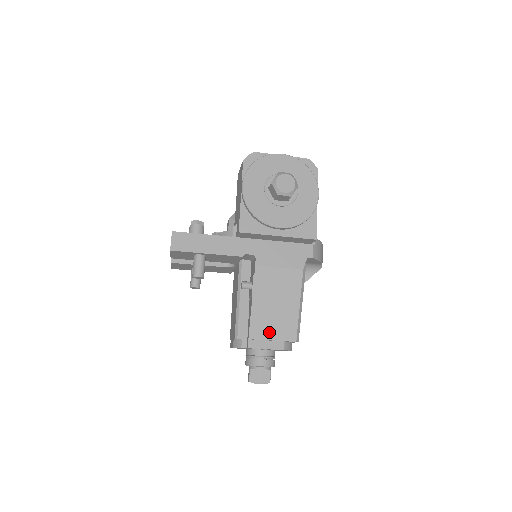
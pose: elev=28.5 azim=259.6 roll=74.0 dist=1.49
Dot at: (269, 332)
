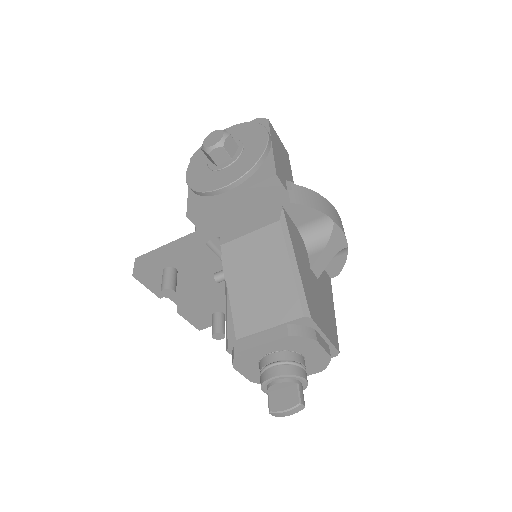
Dot at: (261, 319)
